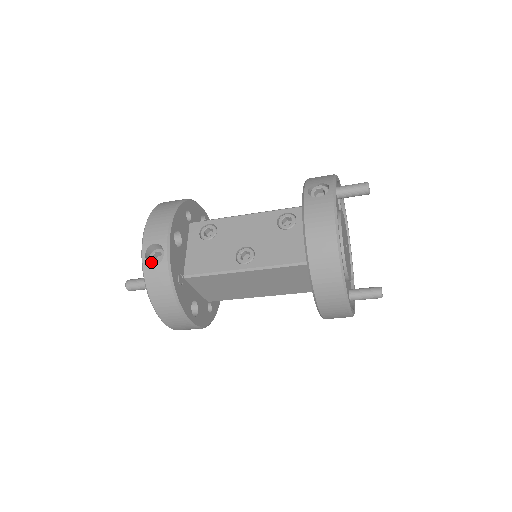
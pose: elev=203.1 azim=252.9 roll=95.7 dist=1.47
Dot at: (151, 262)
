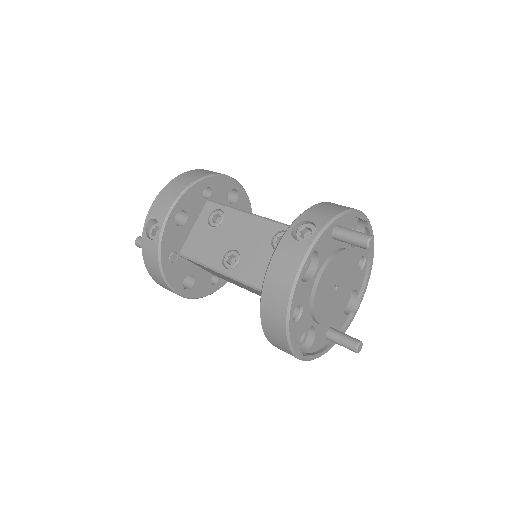
Dot at: (149, 234)
